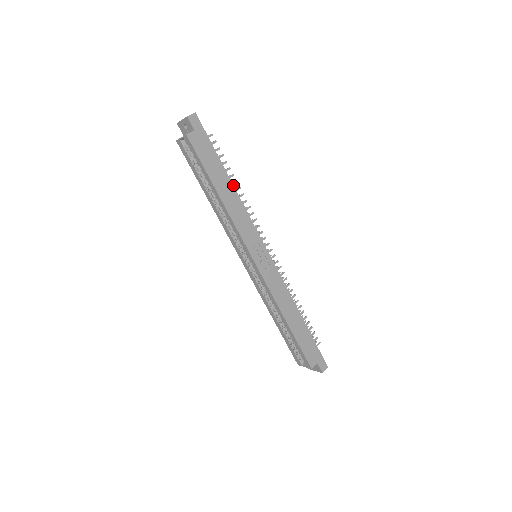
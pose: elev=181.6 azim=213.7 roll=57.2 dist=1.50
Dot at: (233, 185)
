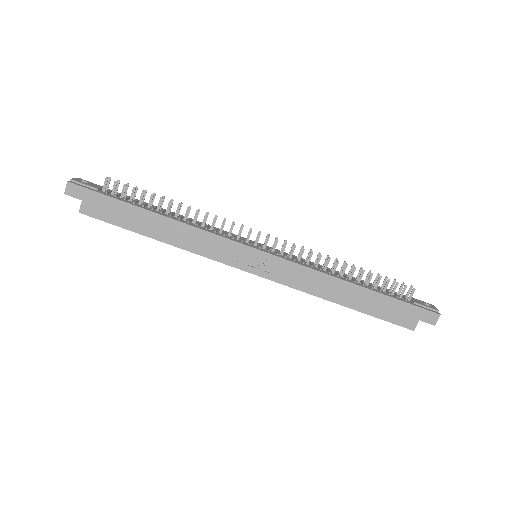
Dot at: (164, 216)
